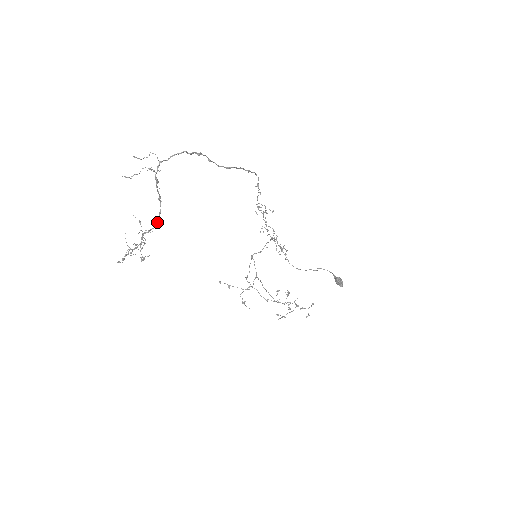
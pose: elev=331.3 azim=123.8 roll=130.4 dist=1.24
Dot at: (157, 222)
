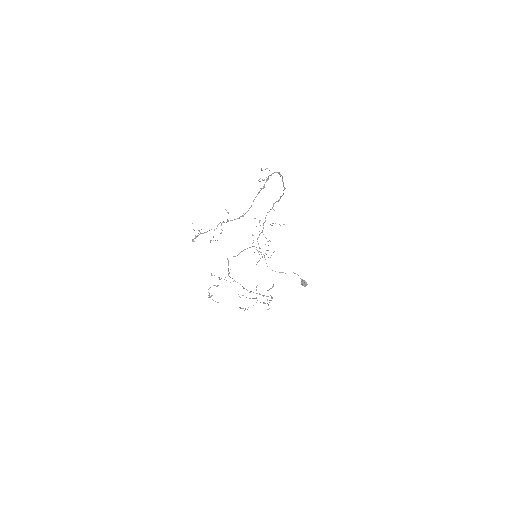
Dot at: (242, 216)
